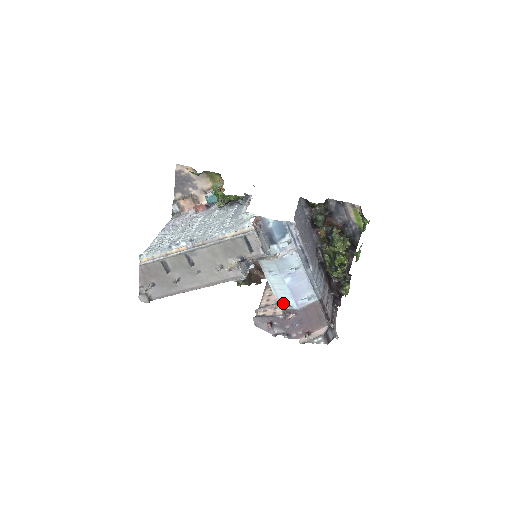
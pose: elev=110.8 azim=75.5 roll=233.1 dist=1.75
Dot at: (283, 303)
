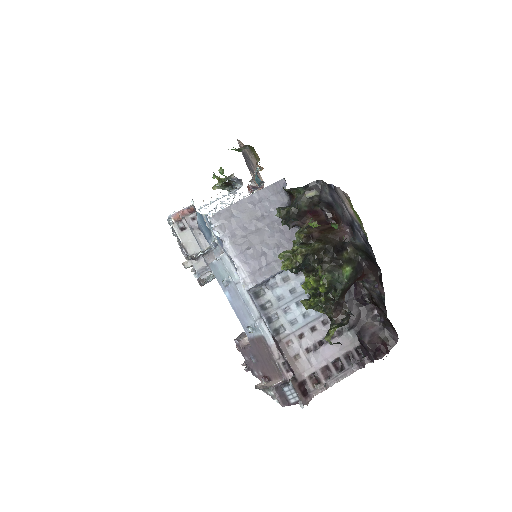
Dot at: occluded
